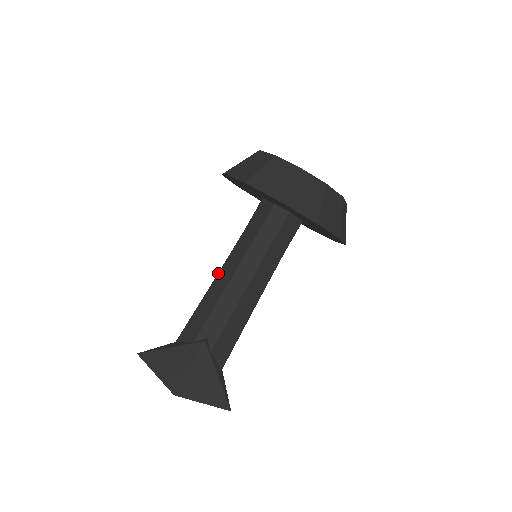
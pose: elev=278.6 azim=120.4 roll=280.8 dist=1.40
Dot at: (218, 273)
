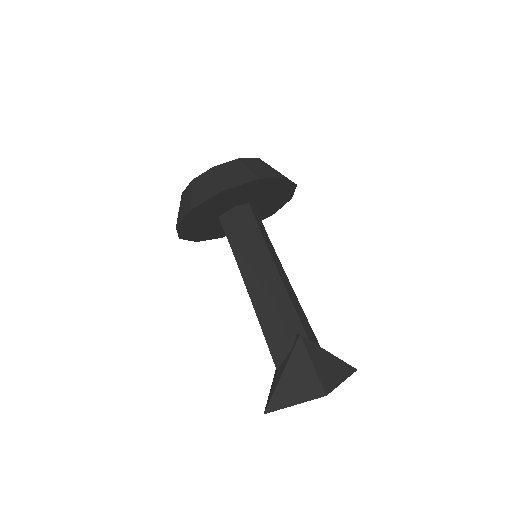
Dot at: (248, 292)
